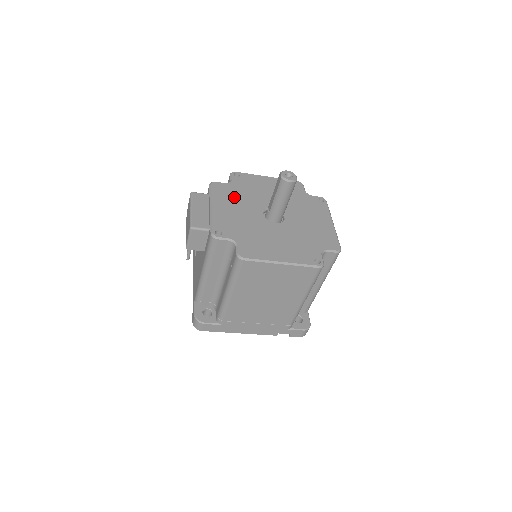
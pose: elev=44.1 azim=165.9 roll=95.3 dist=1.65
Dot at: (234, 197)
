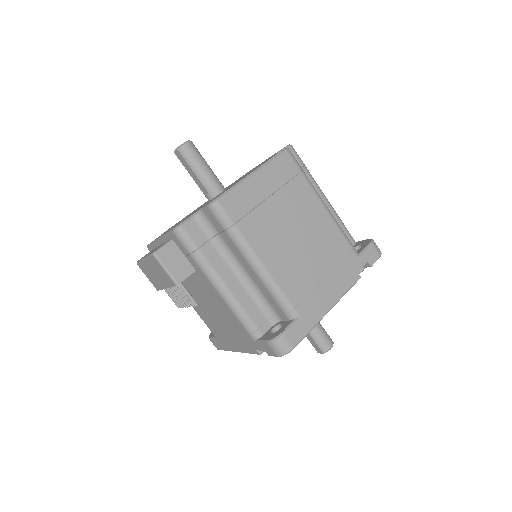
Dot at: occluded
